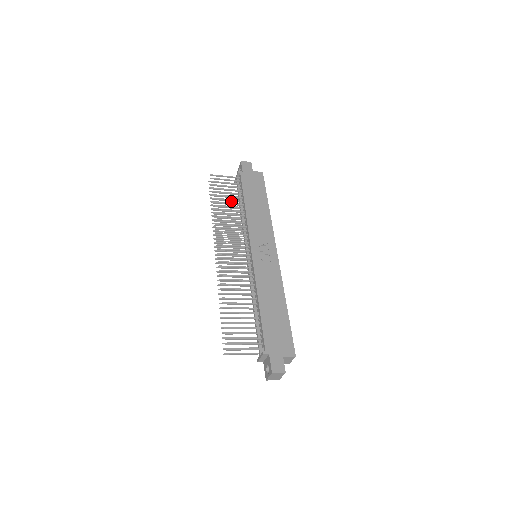
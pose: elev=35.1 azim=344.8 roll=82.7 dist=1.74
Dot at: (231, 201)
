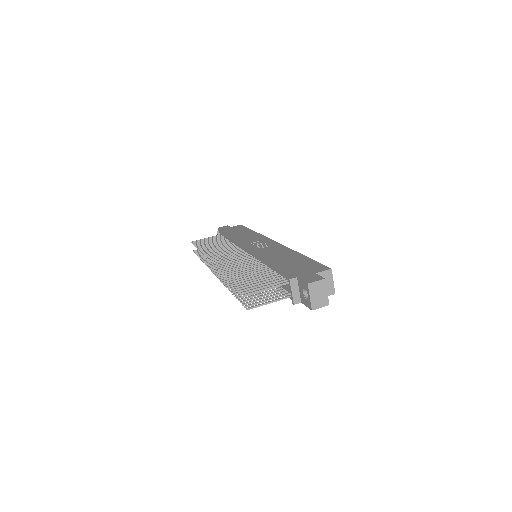
Dot at: occluded
